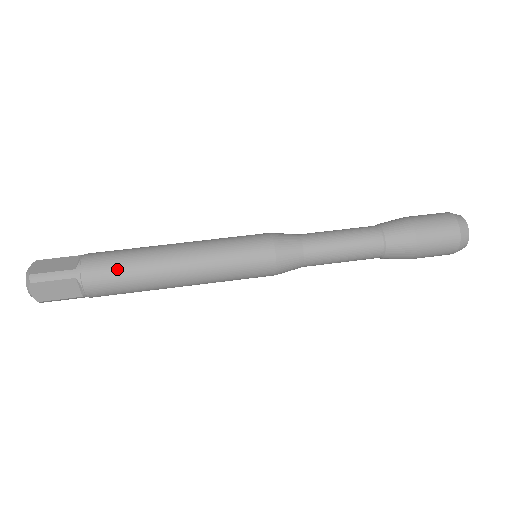
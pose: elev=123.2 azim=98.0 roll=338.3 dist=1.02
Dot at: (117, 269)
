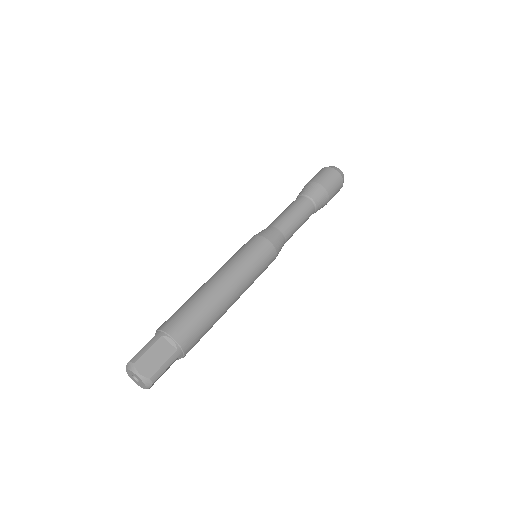
Dot at: (183, 311)
